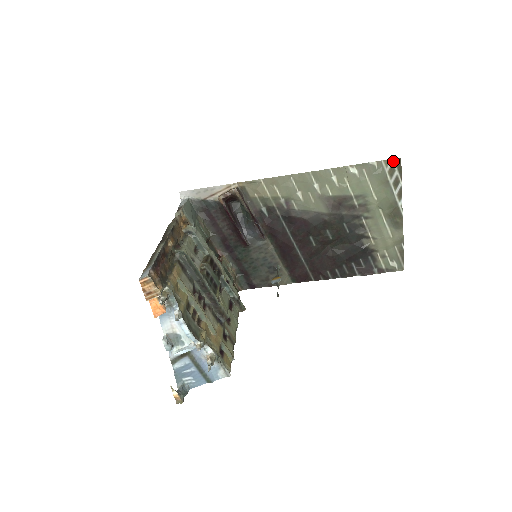
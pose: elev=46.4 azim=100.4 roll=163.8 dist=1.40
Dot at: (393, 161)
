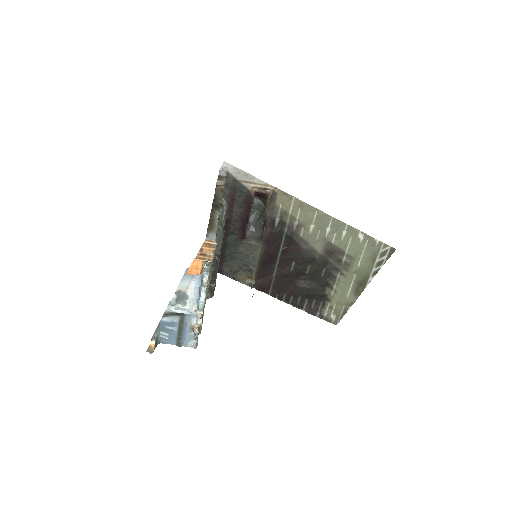
Dot at: (389, 248)
